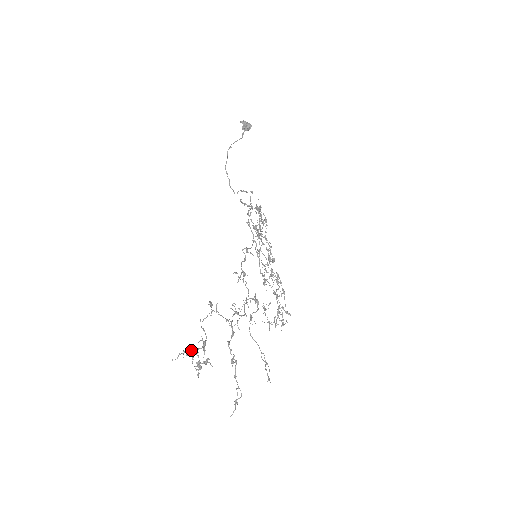
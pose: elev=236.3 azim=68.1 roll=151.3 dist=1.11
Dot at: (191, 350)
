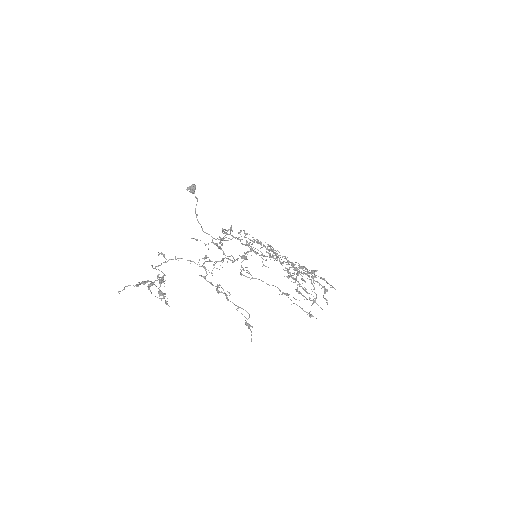
Dot at: (141, 282)
